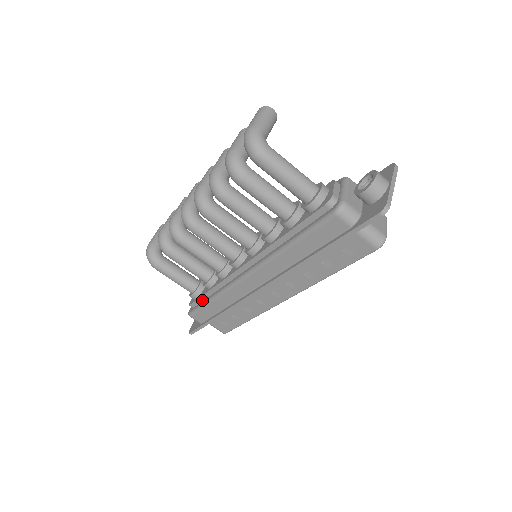
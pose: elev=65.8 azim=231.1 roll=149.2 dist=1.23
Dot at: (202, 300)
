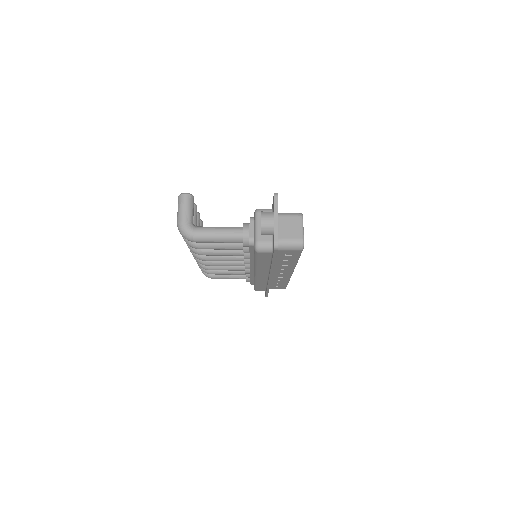
Dot at: (253, 283)
